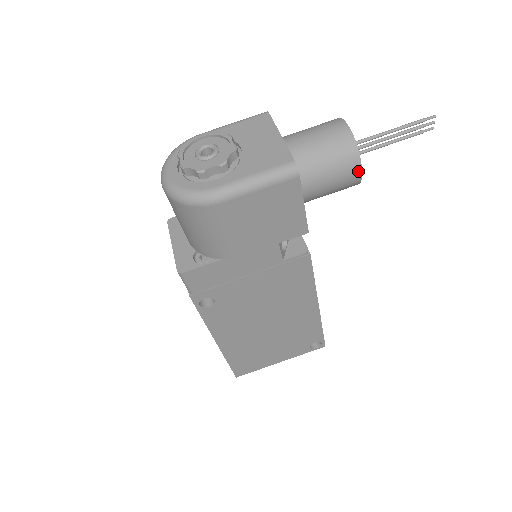
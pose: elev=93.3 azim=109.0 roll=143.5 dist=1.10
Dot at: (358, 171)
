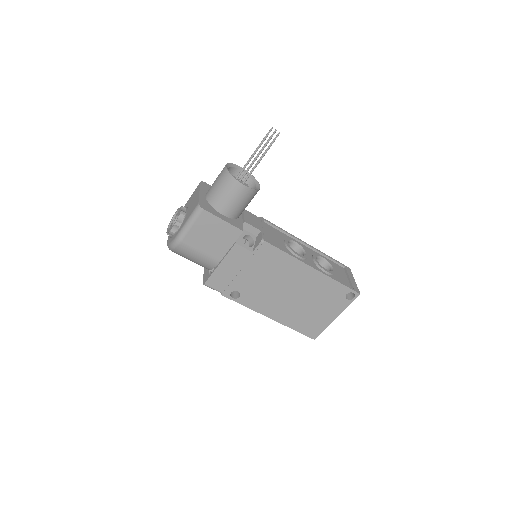
Dot at: (241, 186)
